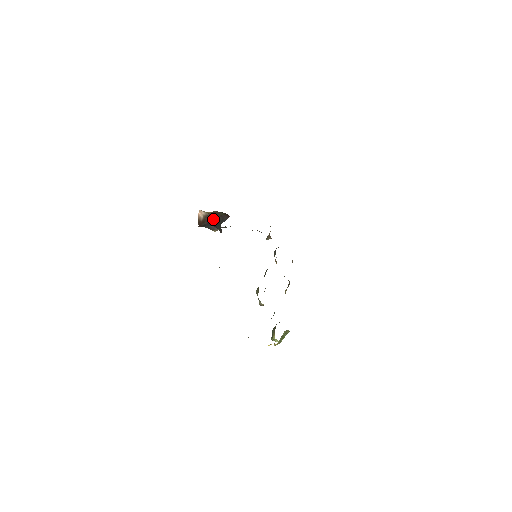
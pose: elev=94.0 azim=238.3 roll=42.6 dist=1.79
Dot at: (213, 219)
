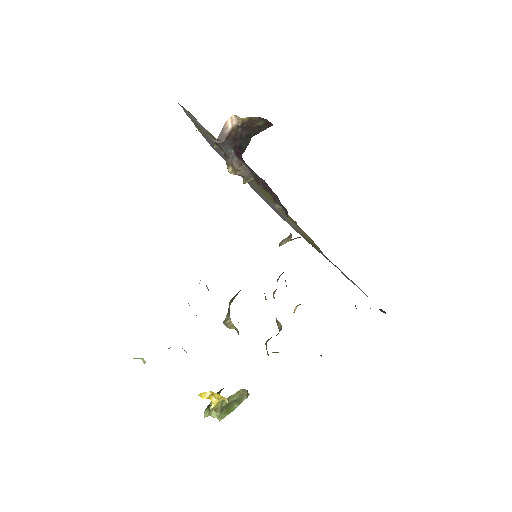
Dot at: (243, 132)
